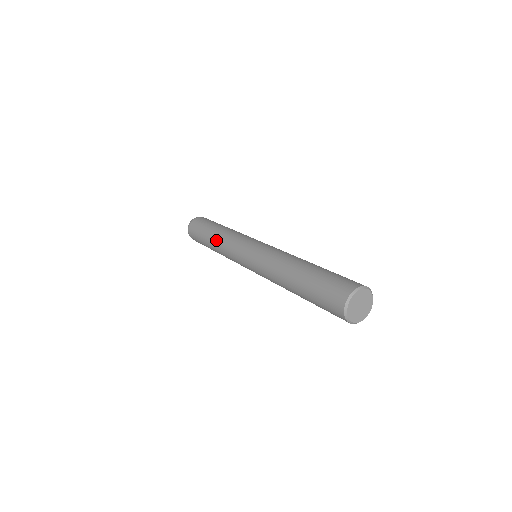
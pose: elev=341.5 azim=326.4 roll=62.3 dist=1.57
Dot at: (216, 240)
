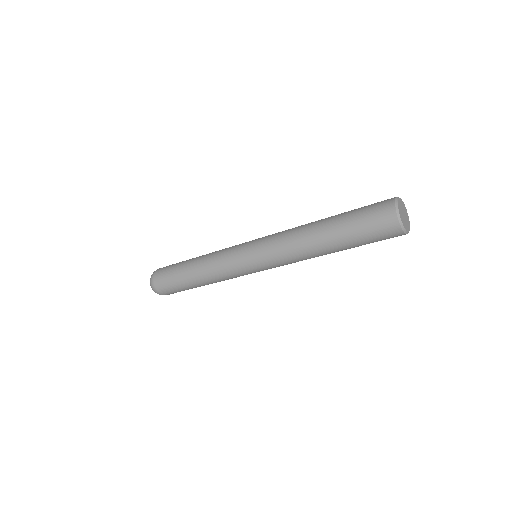
Dot at: (204, 255)
